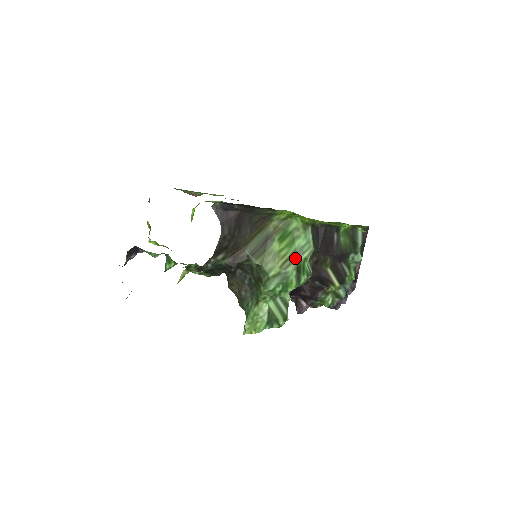
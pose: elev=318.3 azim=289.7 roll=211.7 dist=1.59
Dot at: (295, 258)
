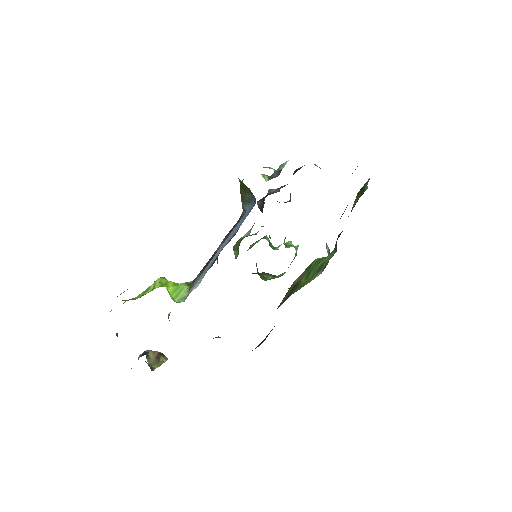
Dot at: (320, 269)
